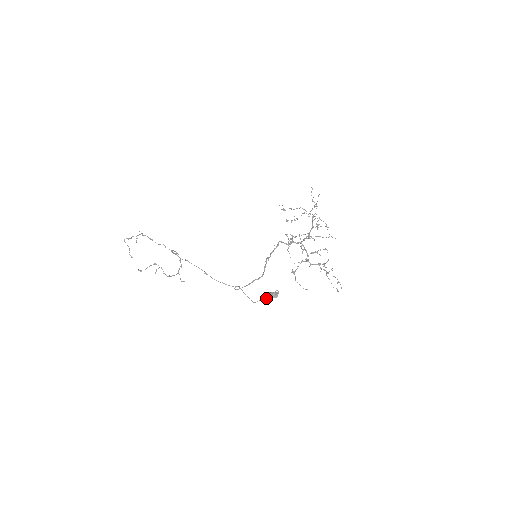
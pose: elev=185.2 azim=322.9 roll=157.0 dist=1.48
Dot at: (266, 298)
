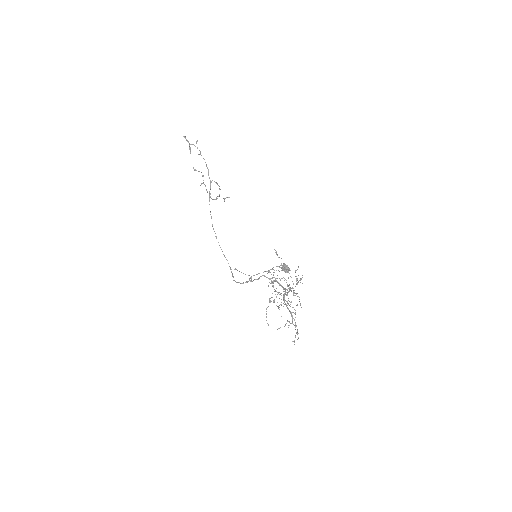
Dot at: occluded
